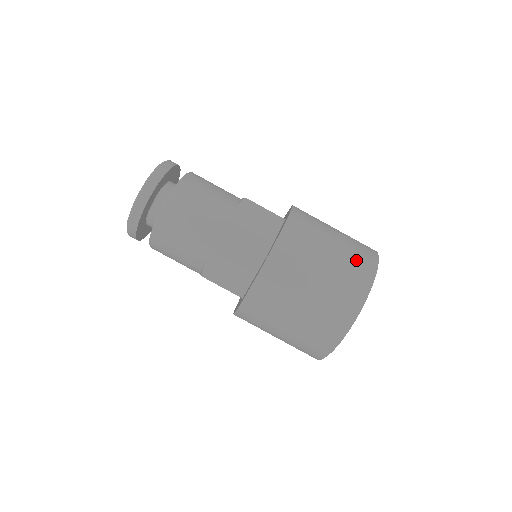
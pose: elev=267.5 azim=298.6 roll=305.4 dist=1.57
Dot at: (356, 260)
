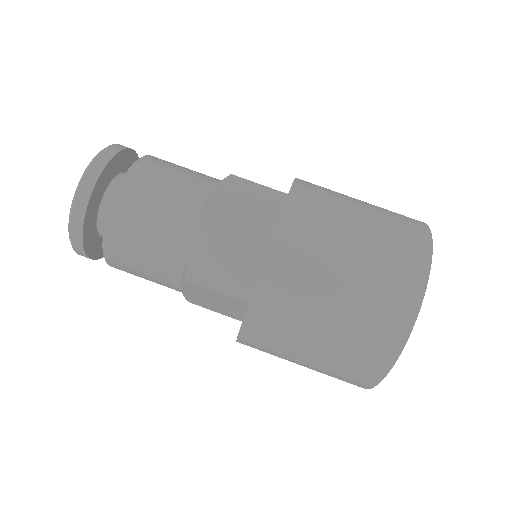
Dot at: (399, 219)
